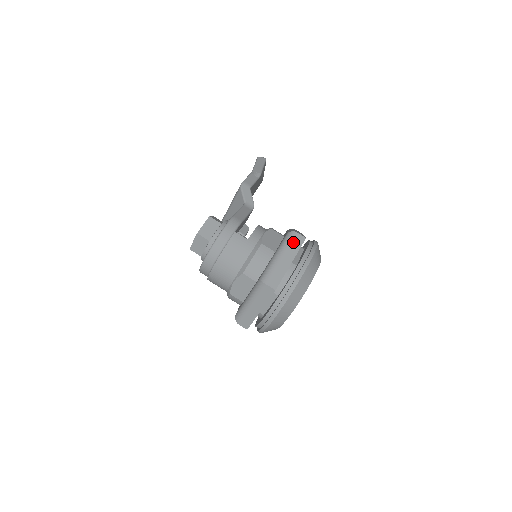
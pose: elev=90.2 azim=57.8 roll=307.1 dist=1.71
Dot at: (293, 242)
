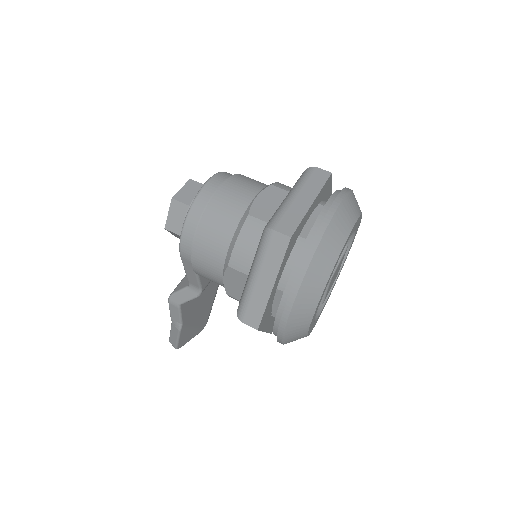
Dot at: occluded
